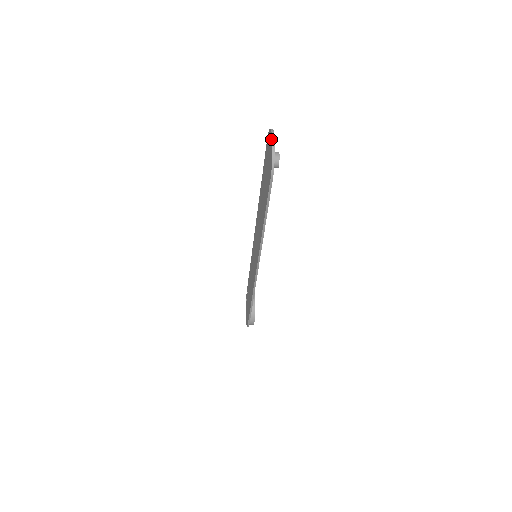
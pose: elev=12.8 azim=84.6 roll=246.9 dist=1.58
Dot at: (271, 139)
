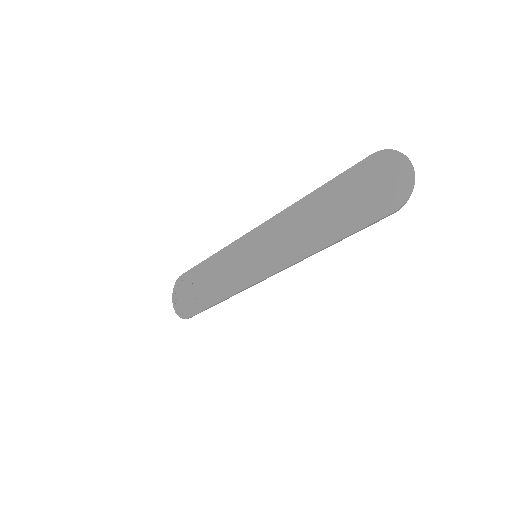
Dot at: (407, 168)
